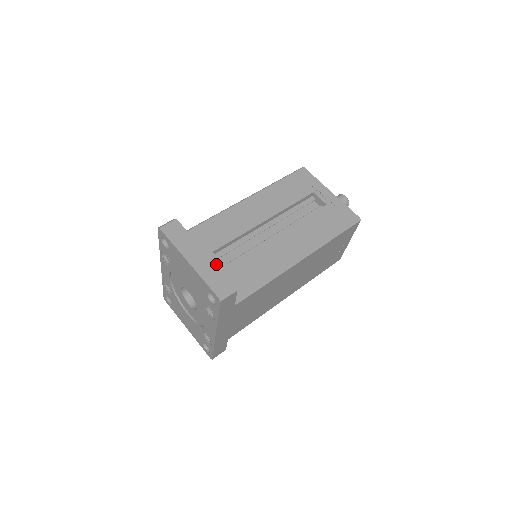
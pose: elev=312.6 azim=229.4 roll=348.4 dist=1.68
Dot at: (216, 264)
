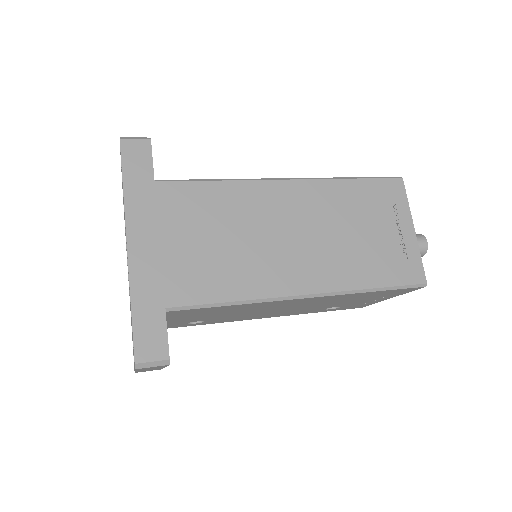
Dot at: occluded
